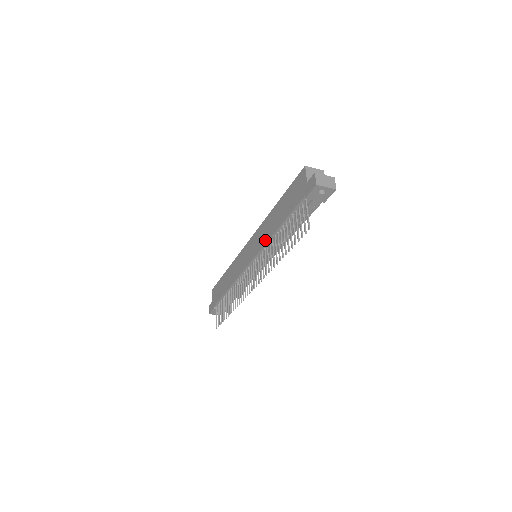
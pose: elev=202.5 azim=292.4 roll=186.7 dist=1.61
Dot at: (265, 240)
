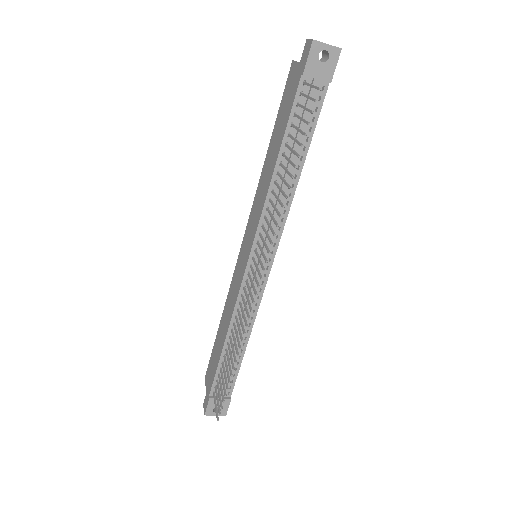
Dot at: (262, 201)
